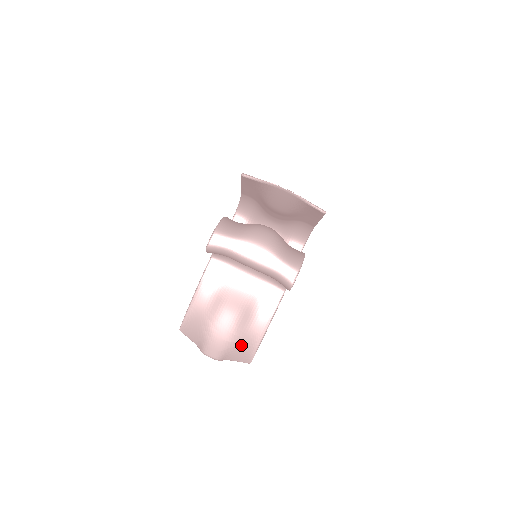
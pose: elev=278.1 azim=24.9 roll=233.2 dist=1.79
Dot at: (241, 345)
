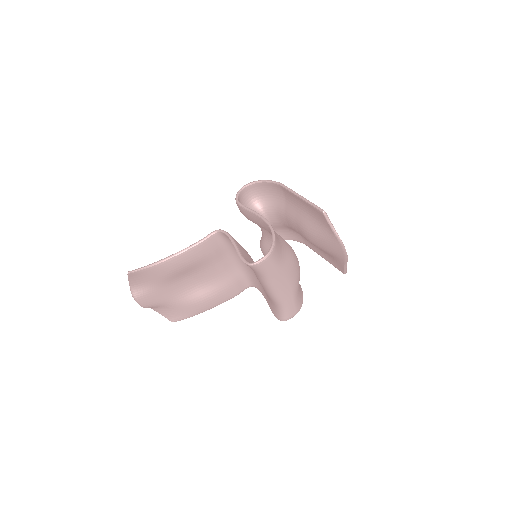
Dot at: (178, 308)
